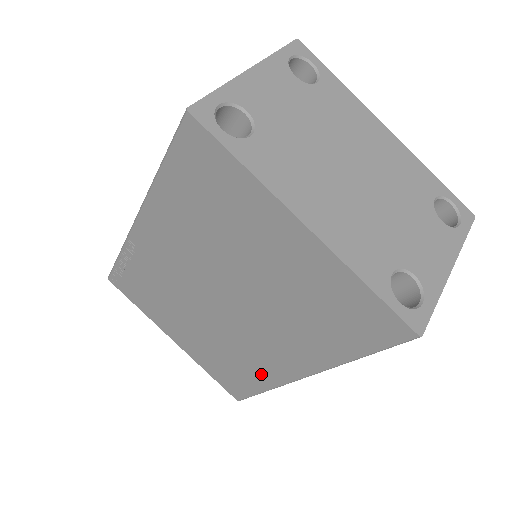
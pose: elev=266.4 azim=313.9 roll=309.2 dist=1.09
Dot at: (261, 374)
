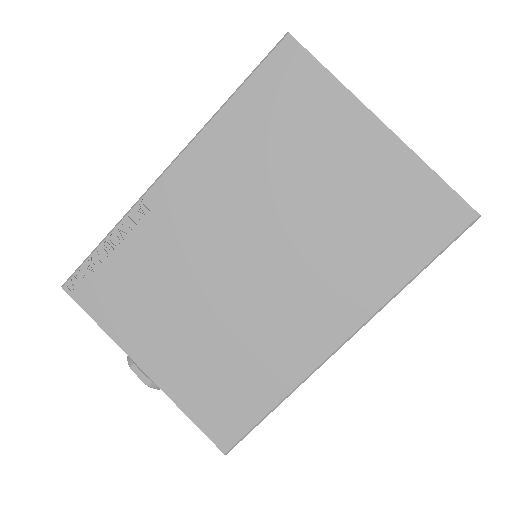
Dot at: (283, 367)
